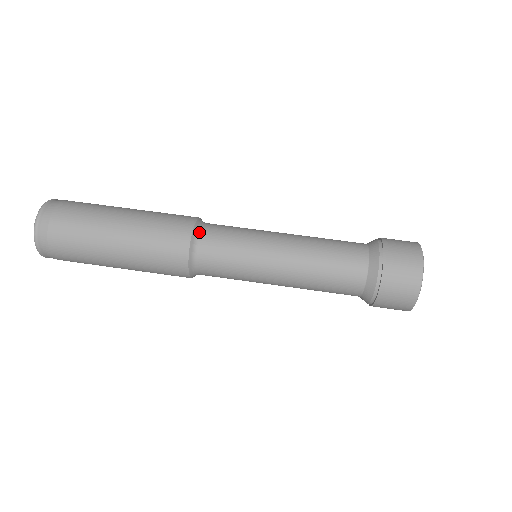
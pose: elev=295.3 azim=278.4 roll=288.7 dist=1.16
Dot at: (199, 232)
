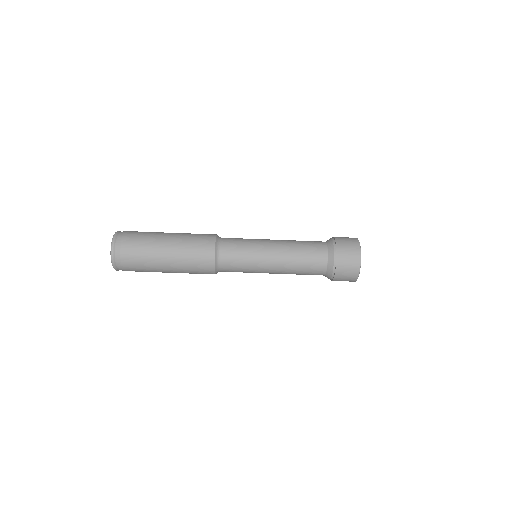
Dot at: (219, 246)
